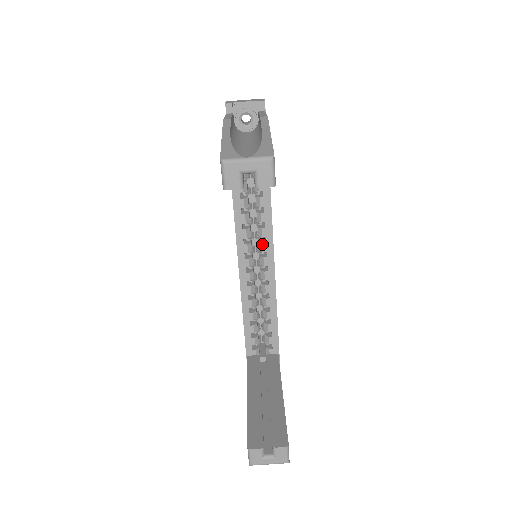
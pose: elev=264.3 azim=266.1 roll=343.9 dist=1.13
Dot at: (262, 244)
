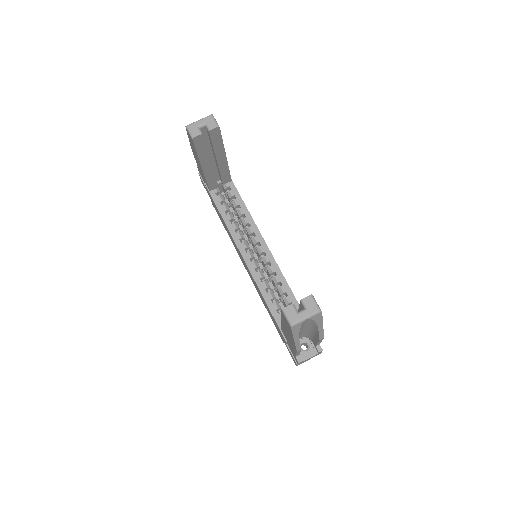
Dot at: (254, 238)
